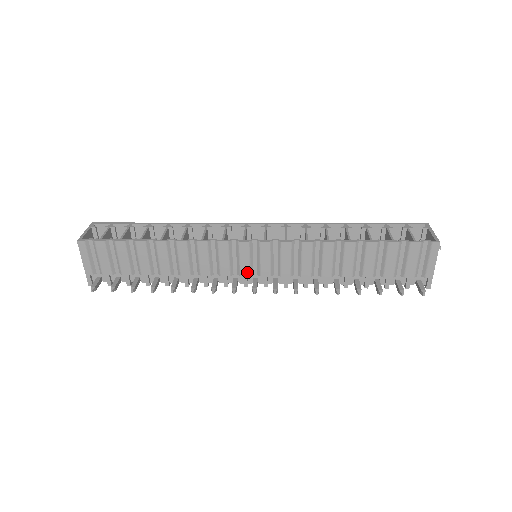
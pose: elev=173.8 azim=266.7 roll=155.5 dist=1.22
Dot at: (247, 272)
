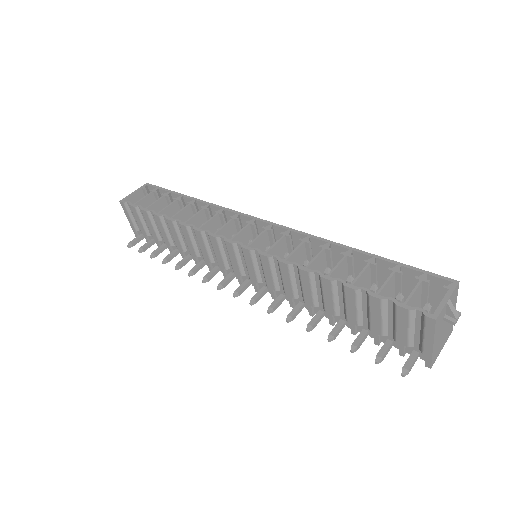
Dot at: (238, 271)
